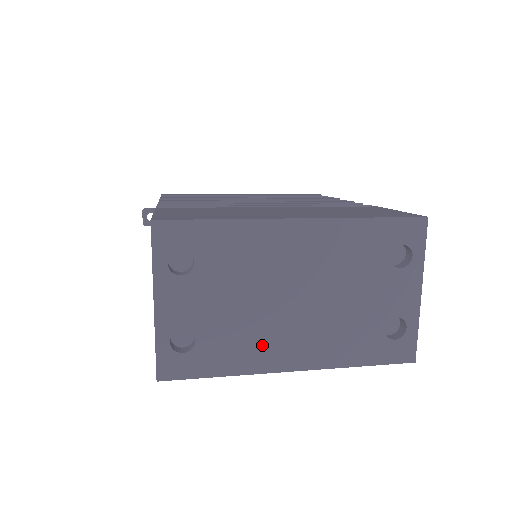
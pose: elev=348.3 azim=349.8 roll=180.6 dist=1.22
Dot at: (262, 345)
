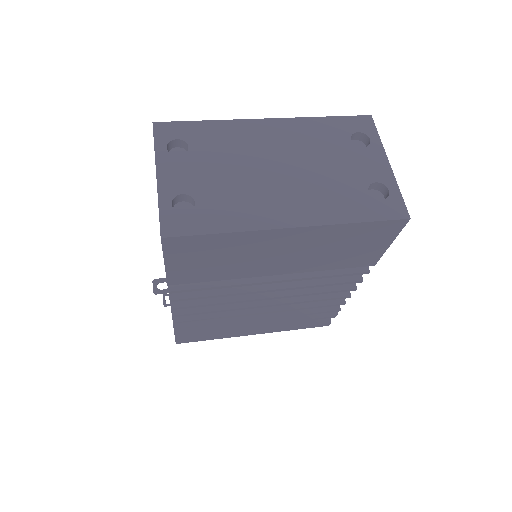
Dot at: (257, 206)
